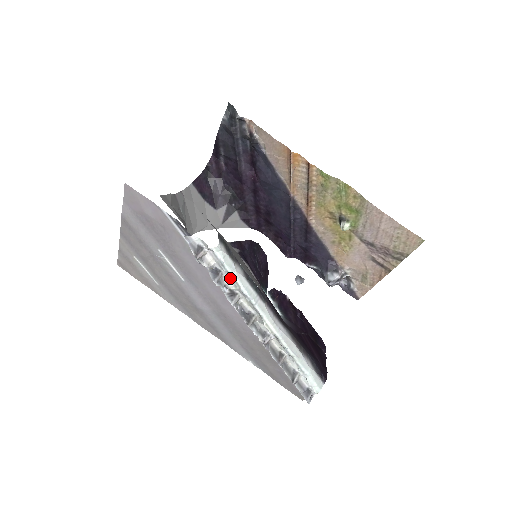
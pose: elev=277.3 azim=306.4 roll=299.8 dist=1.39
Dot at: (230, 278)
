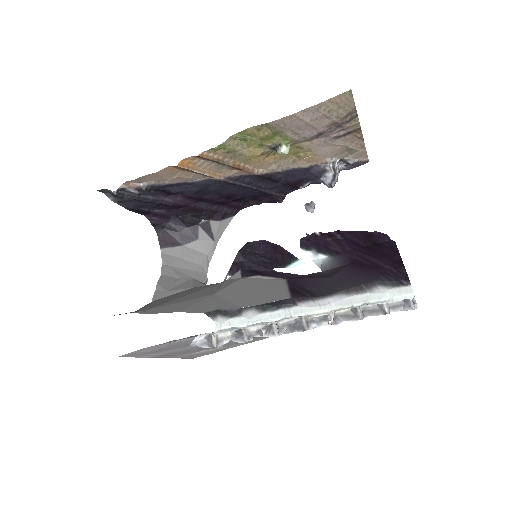
Dot at: (252, 326)
